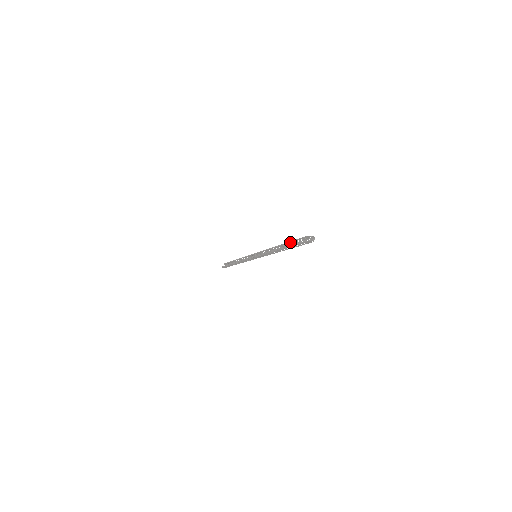
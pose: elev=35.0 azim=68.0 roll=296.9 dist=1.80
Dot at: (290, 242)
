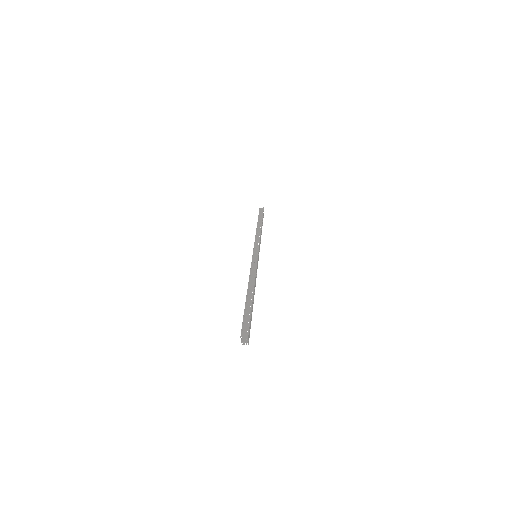
Dot at: (247, 306)
